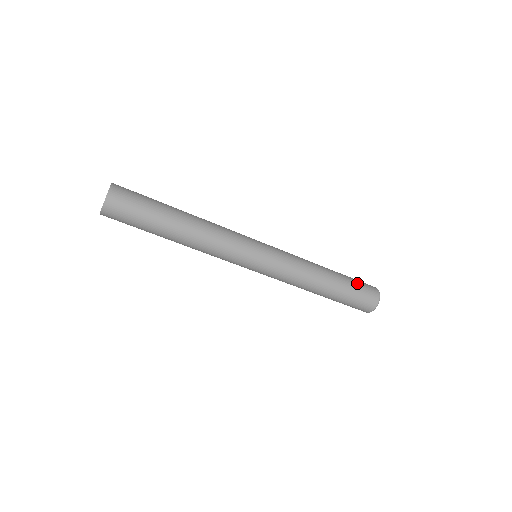
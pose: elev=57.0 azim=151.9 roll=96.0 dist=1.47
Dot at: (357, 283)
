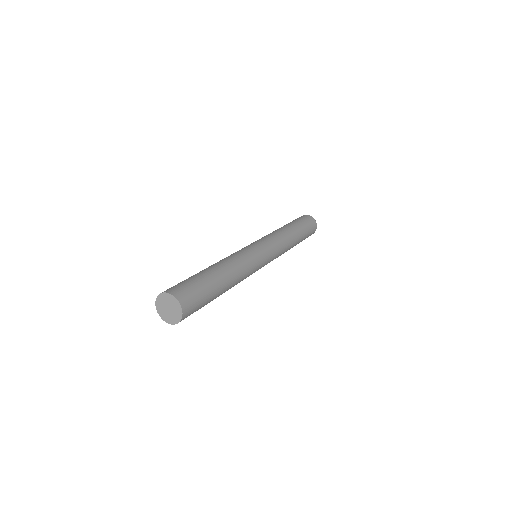
Dot at: (306, 225)
